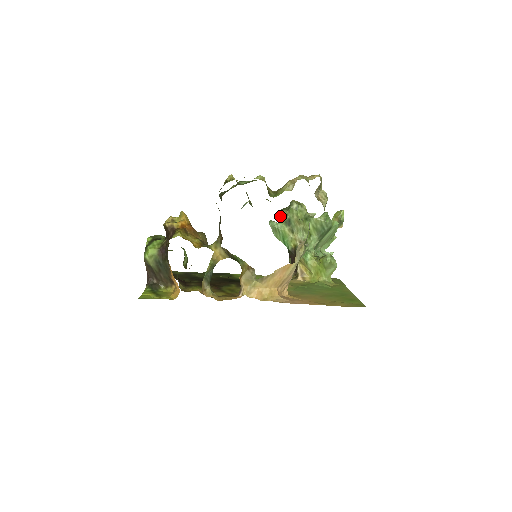
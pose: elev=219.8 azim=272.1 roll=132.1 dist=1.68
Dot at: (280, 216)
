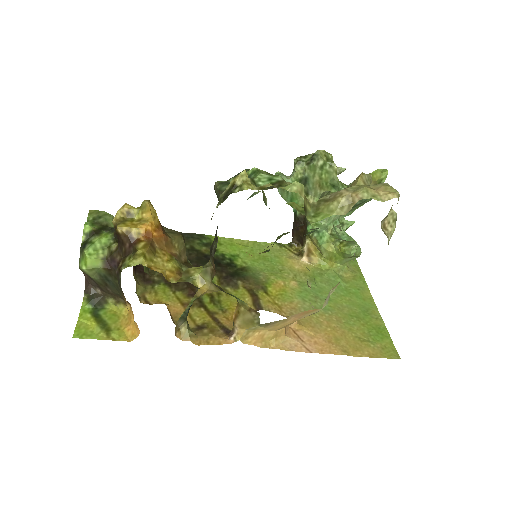
Dot at: (293, 169)
